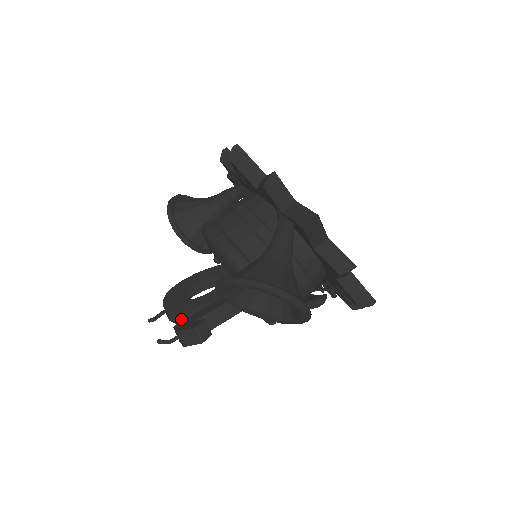
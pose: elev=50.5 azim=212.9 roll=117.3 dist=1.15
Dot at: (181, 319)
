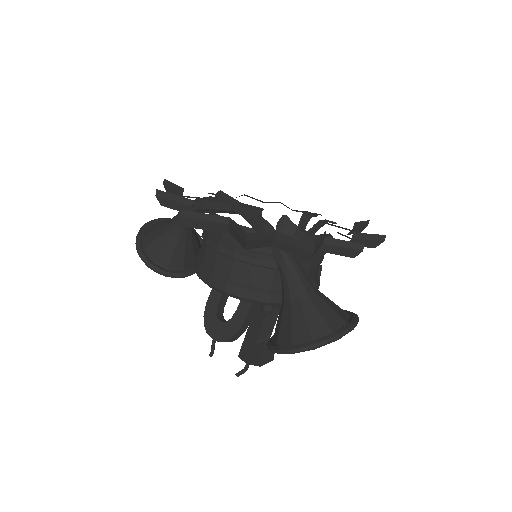
Dot at: (234, 339)
